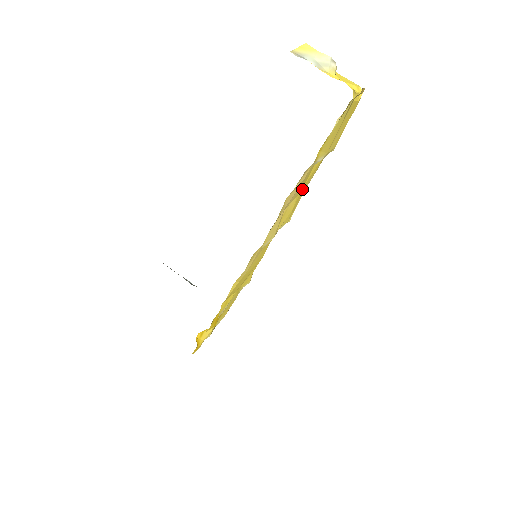
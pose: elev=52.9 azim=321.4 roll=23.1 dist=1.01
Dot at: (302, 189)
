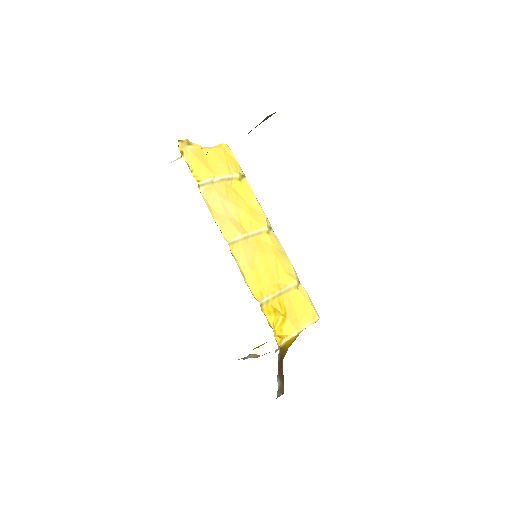
Dot at: (249, 205)
